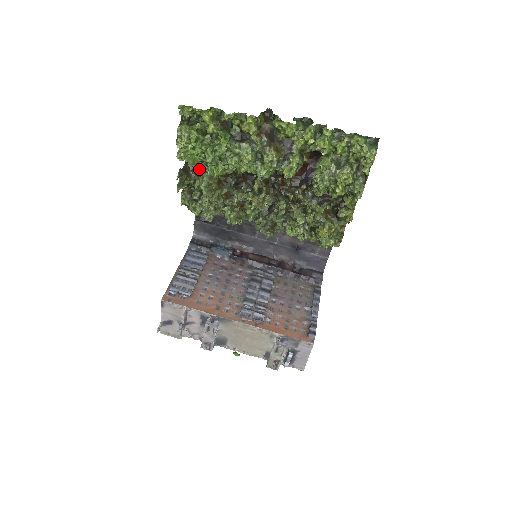
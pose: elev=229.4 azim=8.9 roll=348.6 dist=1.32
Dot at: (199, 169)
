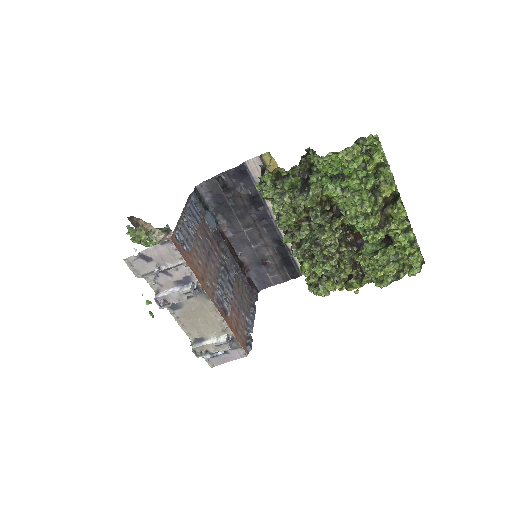
Dot at: (314, 174)
